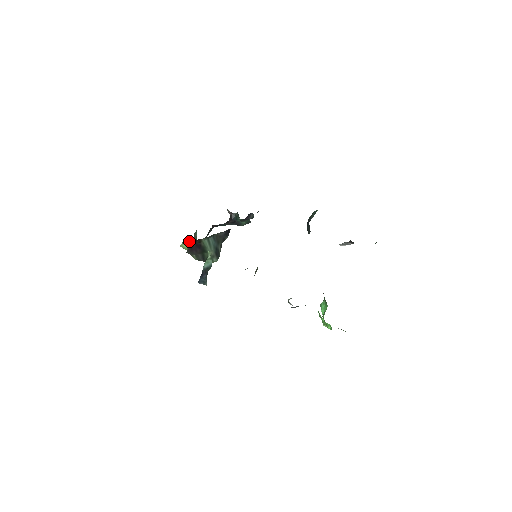
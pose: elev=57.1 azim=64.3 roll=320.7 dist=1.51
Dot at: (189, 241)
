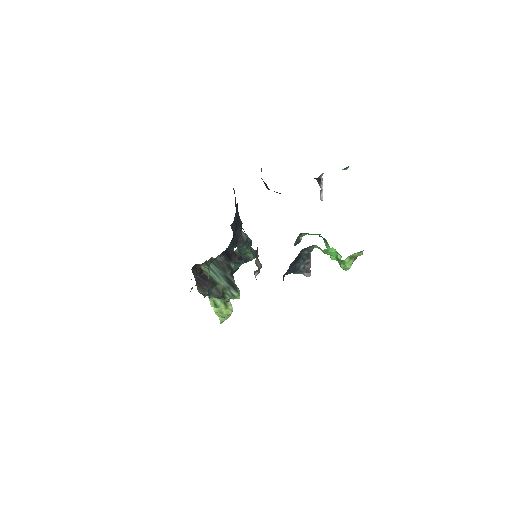
Dot at: occluded
